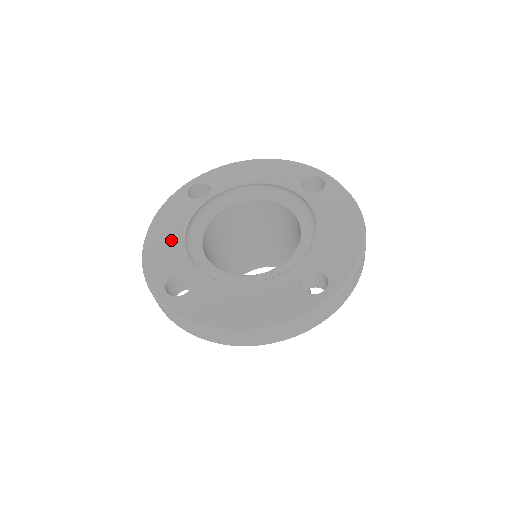
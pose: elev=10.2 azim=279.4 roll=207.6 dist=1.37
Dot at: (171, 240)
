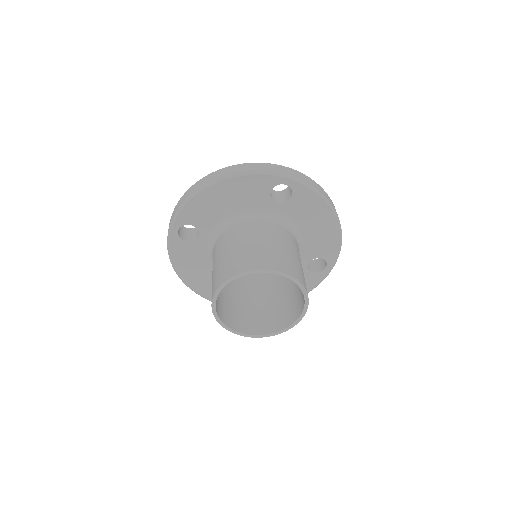
Dot at: occluded
